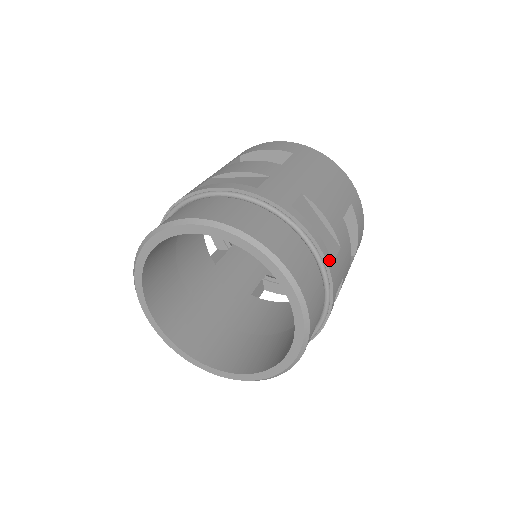
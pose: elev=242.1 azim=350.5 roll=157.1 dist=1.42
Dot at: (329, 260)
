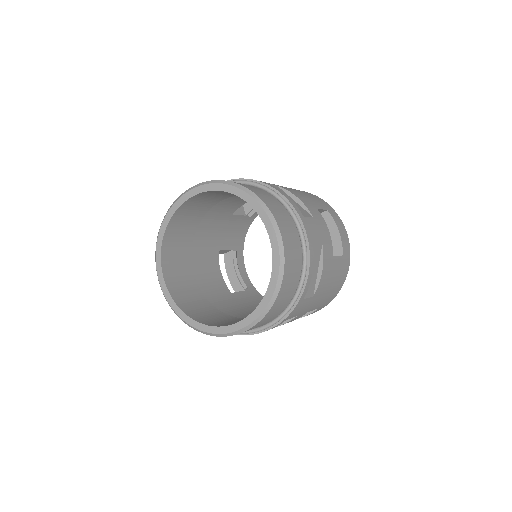
Dot at: (299, 212)
